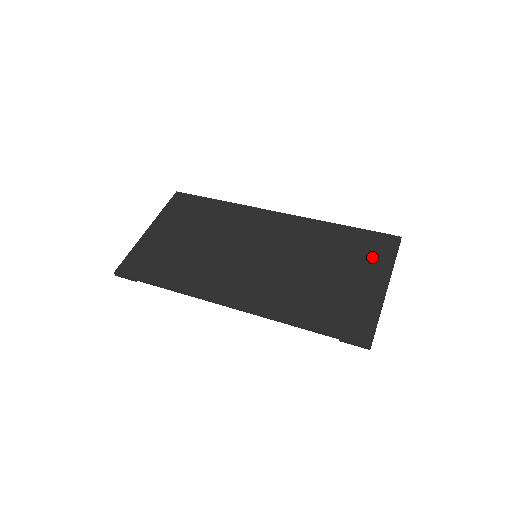
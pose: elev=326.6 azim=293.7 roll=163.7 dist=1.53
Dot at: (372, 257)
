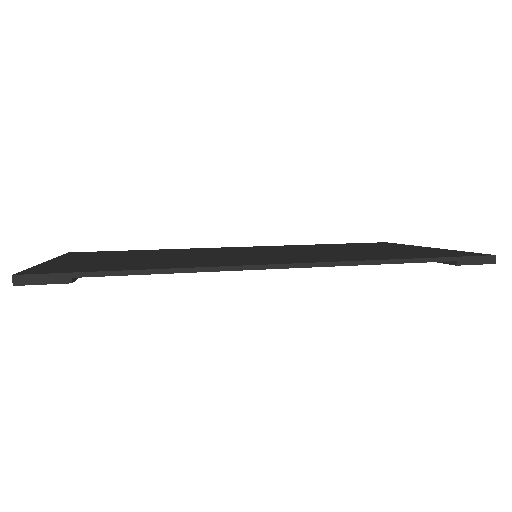
Dot at: (383, 245)
